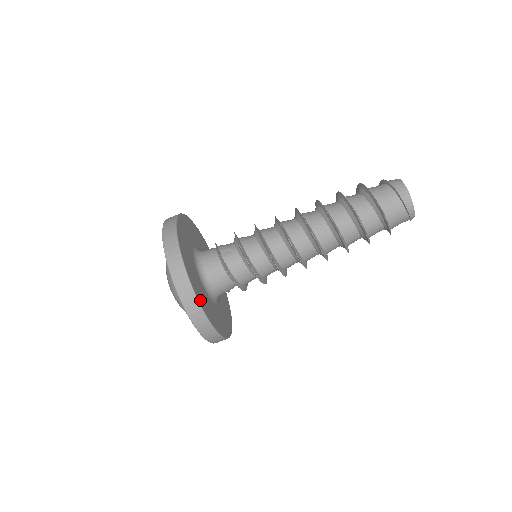
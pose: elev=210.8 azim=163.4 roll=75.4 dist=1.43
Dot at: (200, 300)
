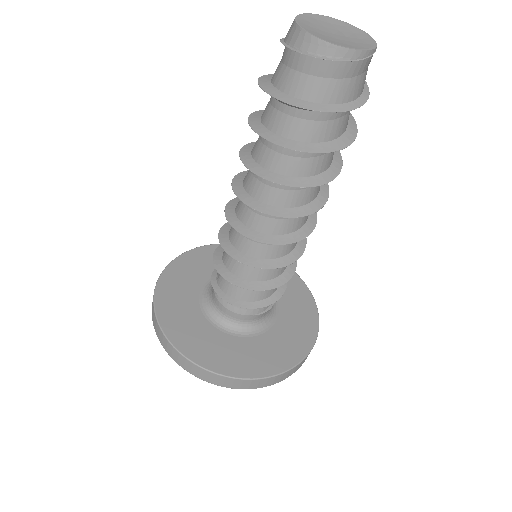
Dot at: (190, 351)
